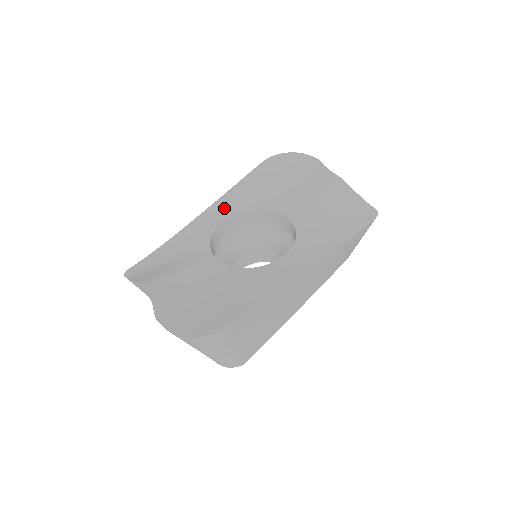
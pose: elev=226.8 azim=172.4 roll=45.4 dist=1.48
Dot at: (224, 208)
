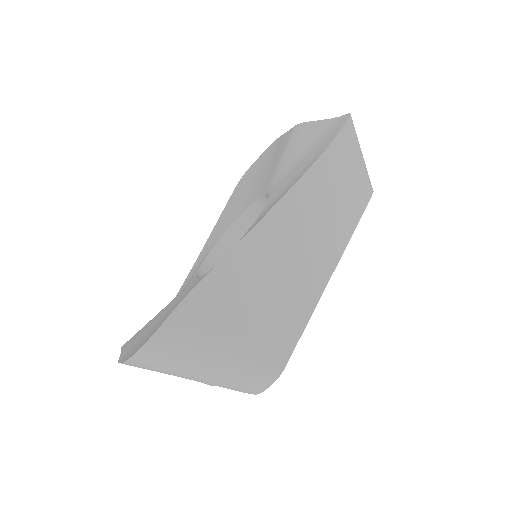
Dot at: (212, 241)
